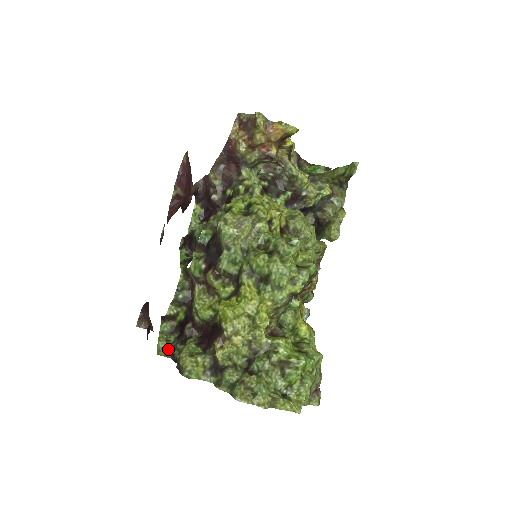
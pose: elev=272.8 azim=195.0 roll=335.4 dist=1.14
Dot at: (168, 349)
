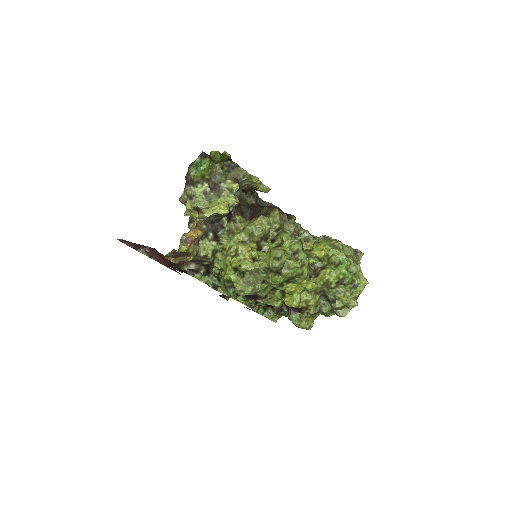
Dot at: (276, 315)
